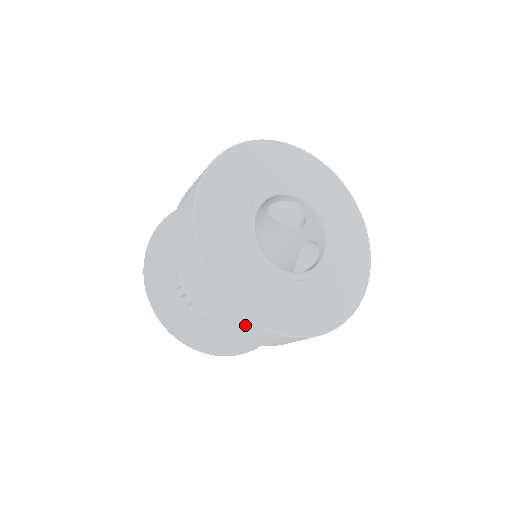
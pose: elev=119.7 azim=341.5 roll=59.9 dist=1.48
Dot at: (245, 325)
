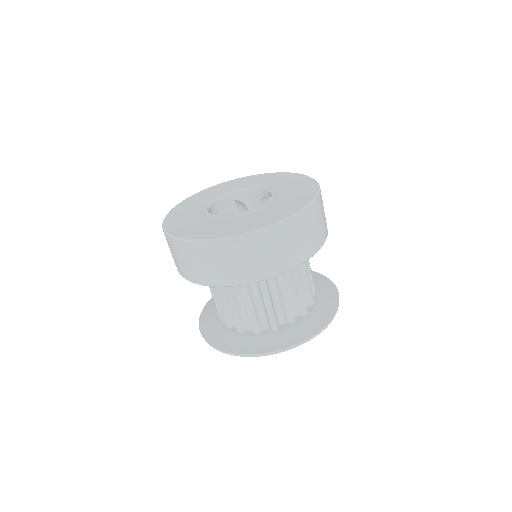
Dot at: (277, 235)
